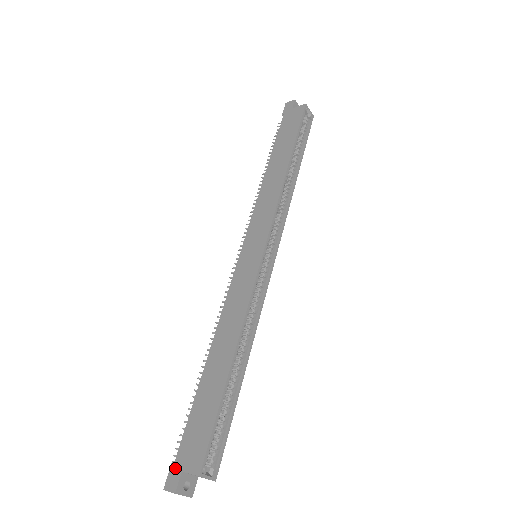
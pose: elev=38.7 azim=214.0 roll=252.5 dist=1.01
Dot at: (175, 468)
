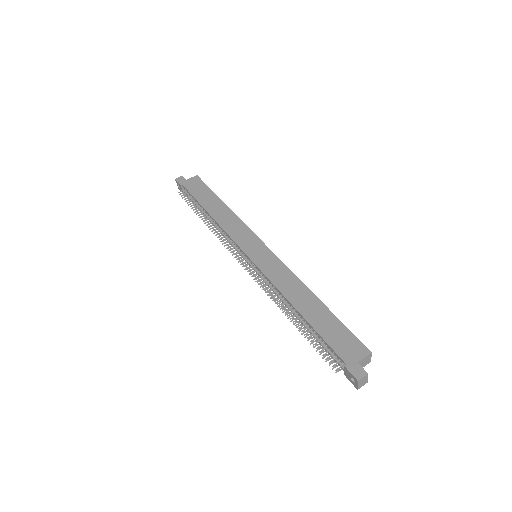
Dot at: (351, 366)
